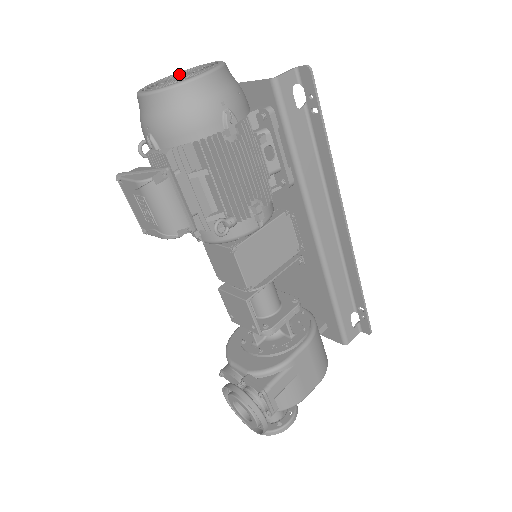
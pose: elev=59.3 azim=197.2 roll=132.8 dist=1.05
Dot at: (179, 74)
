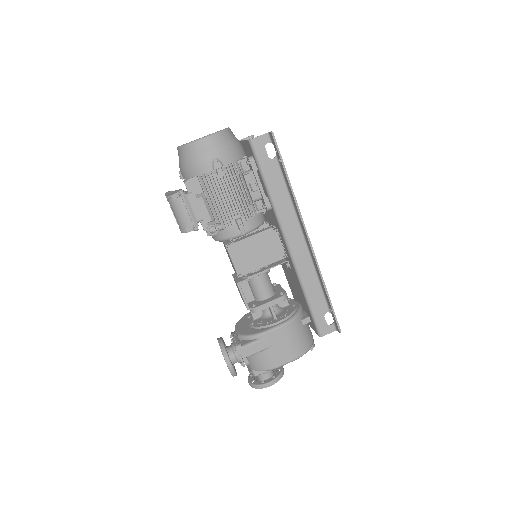
Dot at: occluded
